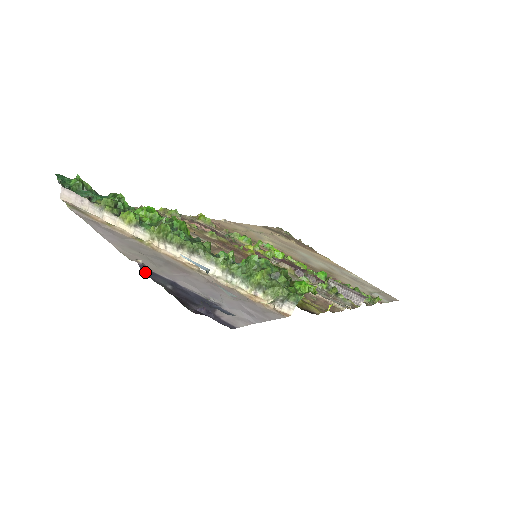
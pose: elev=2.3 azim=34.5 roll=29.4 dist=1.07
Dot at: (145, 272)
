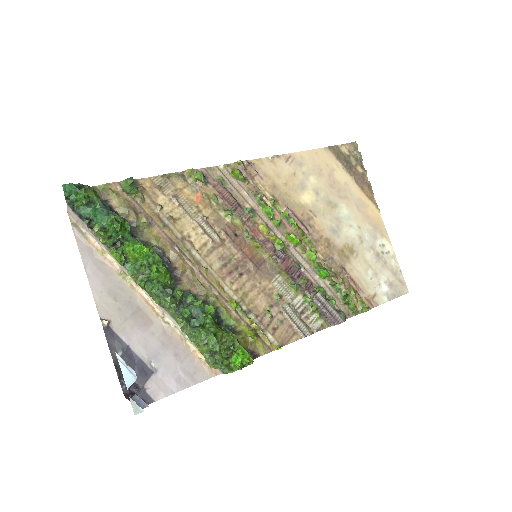
Dot at: (106, 335)
